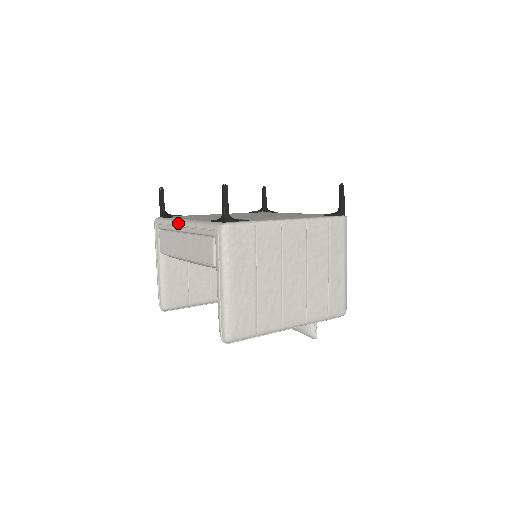
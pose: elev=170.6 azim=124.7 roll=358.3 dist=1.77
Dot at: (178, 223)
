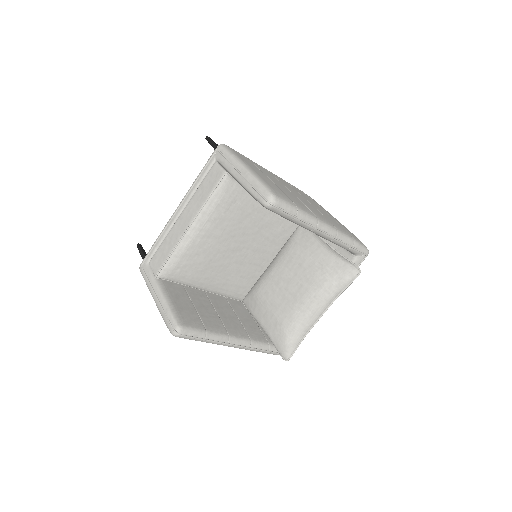
Dot at: (171, 216)
